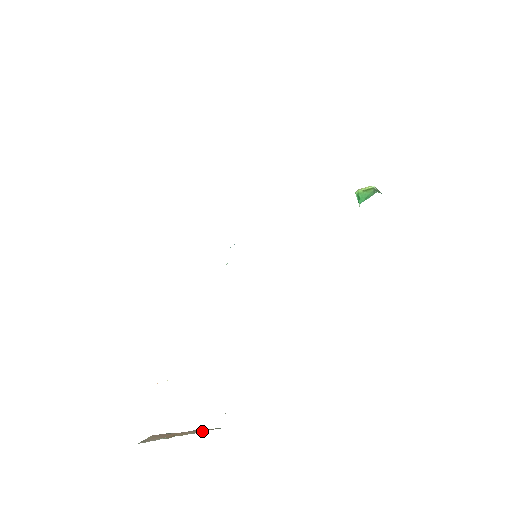
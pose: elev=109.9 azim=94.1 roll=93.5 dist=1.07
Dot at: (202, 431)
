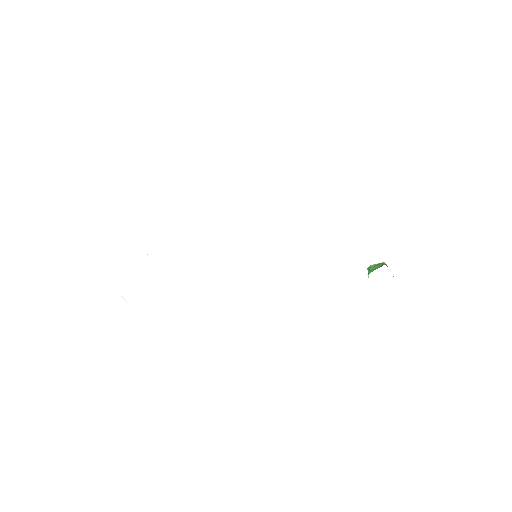
Dot at: occluded
